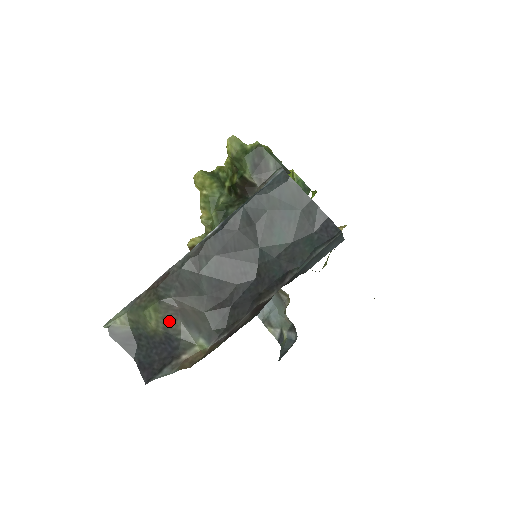
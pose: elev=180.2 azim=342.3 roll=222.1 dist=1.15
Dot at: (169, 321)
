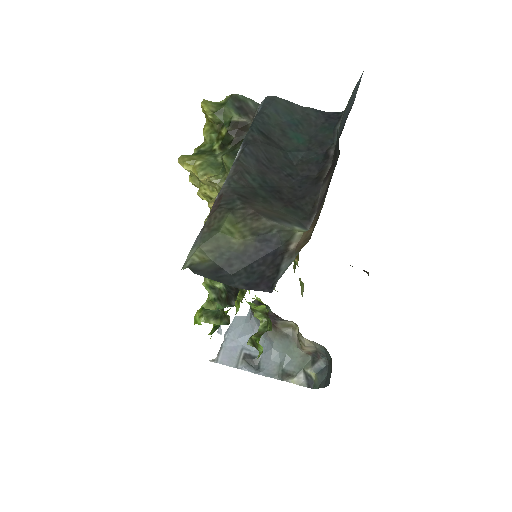
Dot at: (253, 225)
